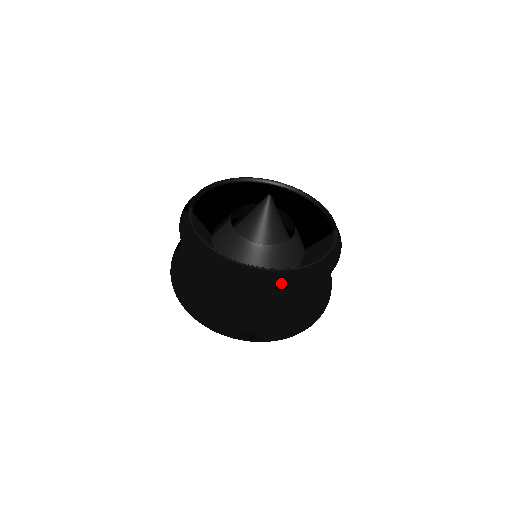
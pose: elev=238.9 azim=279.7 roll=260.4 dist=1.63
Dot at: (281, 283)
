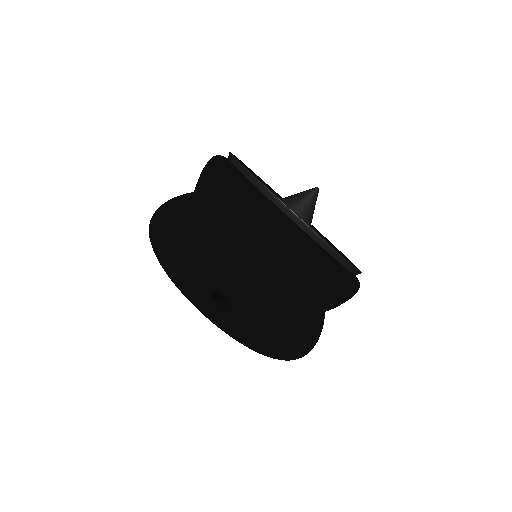
Dot at: (305, 244)
